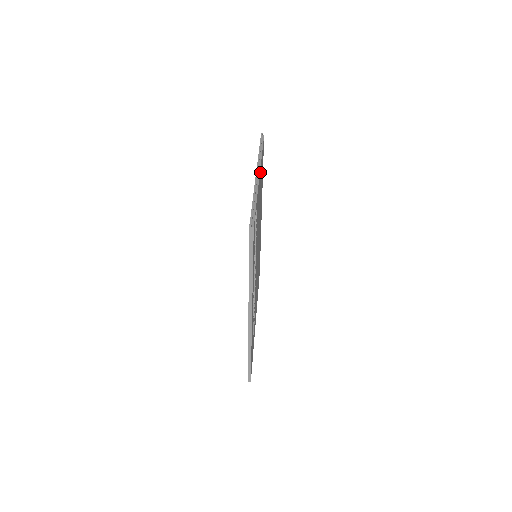
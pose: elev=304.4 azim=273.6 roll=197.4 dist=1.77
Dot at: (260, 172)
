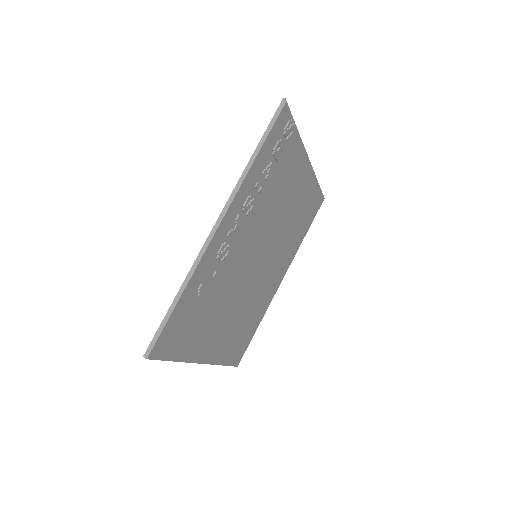
Dot at: (309, 174)
